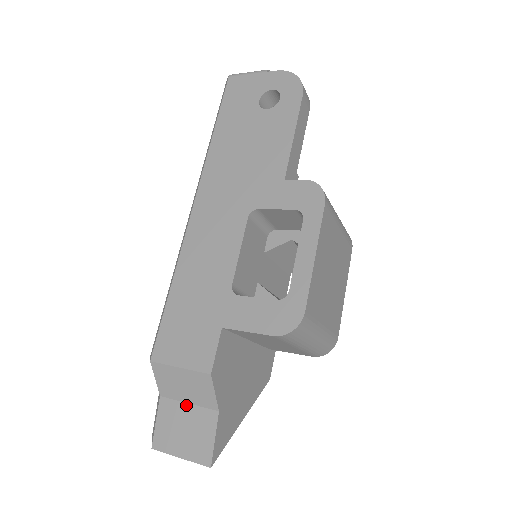
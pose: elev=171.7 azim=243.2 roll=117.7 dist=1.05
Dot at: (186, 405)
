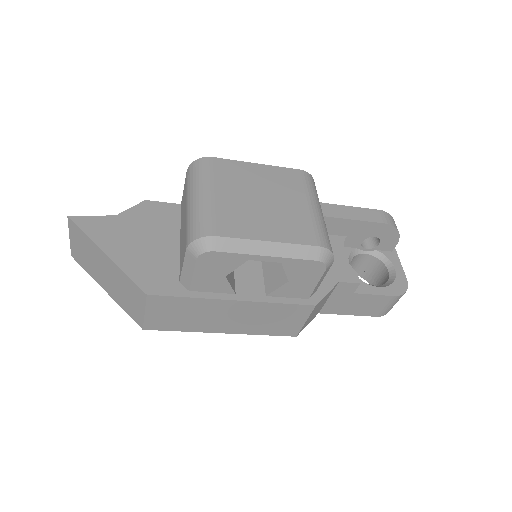
Dot at: occluded
